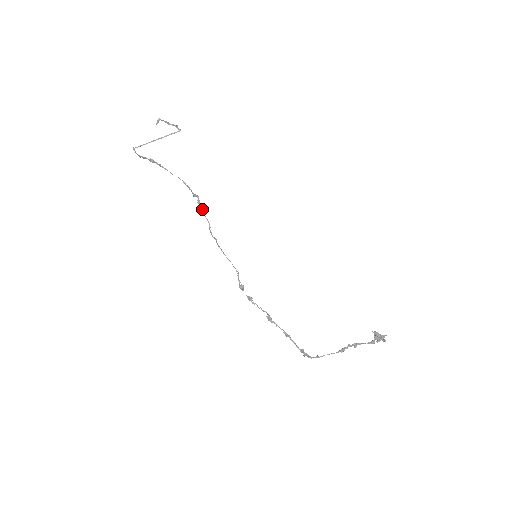
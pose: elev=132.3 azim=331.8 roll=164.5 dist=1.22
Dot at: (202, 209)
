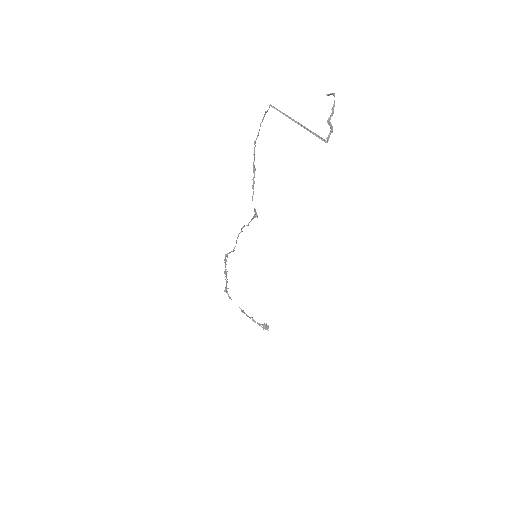
Dot at: (253, 218)
